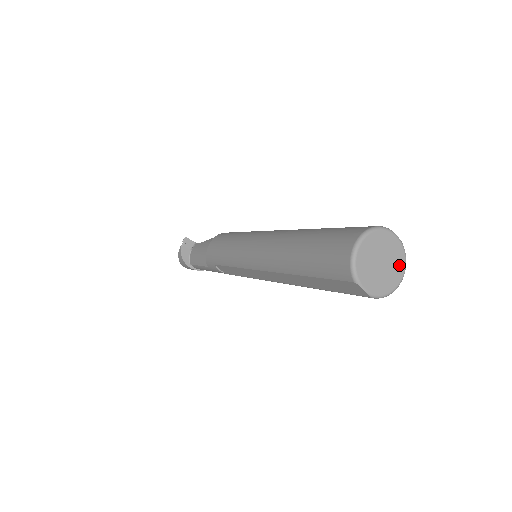
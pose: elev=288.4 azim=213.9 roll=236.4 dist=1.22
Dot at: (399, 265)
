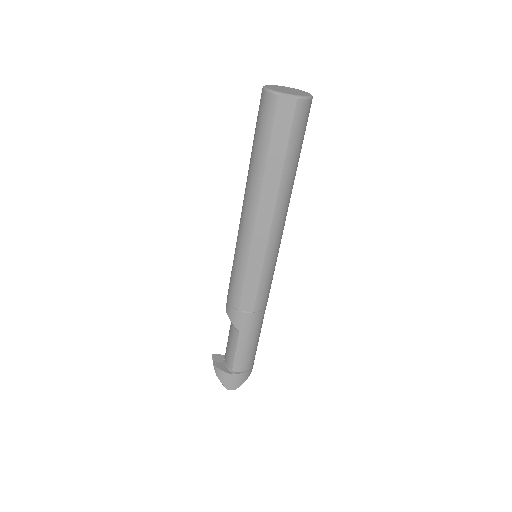
Dot at: (302, 92)
